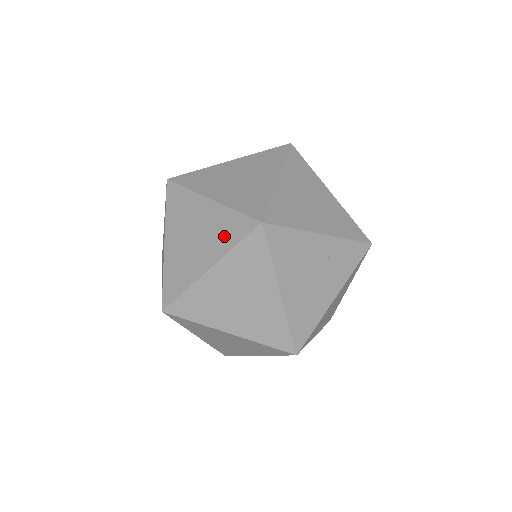
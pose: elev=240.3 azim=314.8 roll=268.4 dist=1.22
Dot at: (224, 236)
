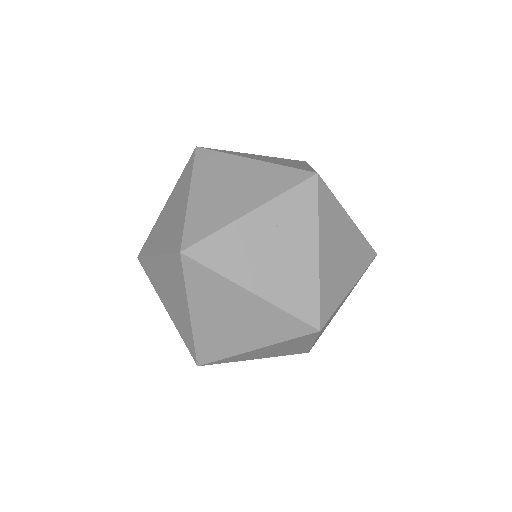
Dot at: (177, 280)
